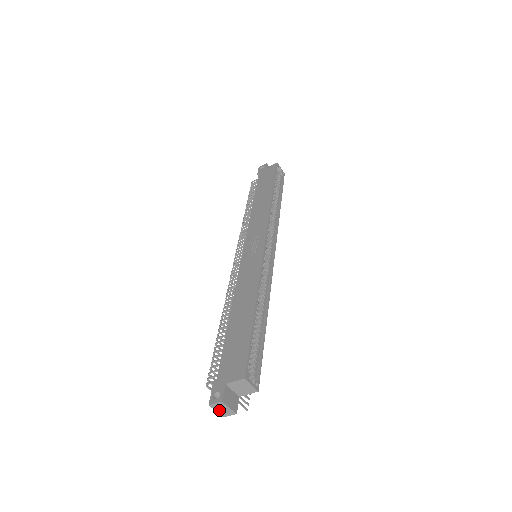
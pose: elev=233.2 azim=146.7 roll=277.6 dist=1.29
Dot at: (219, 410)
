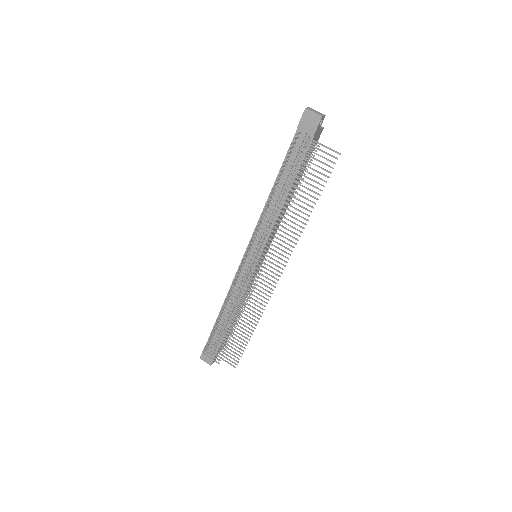
Dot at: (314, 112)
